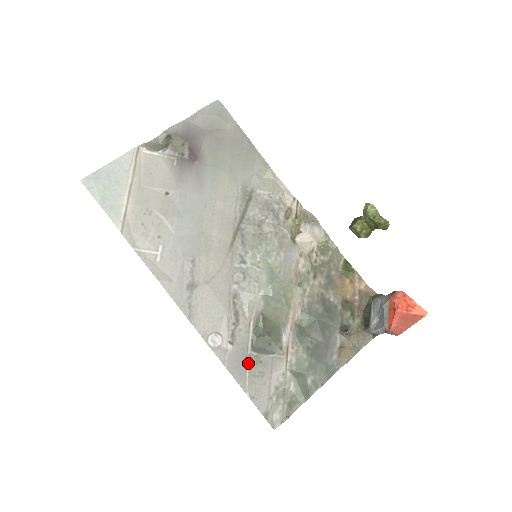
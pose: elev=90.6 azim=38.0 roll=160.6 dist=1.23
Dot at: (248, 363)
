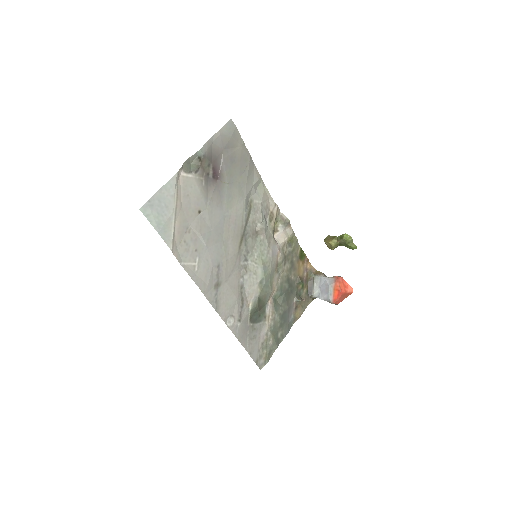
Dot at: (248, 332)
